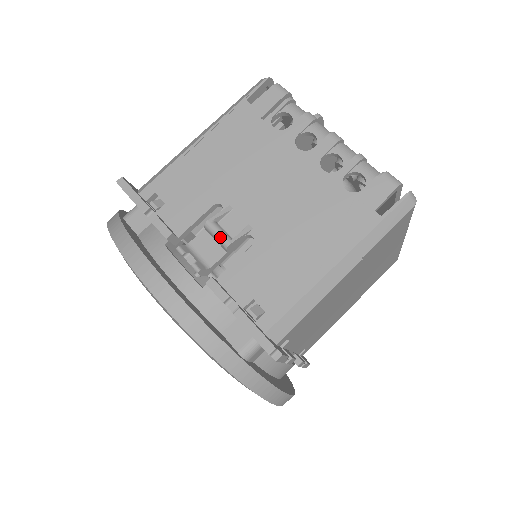
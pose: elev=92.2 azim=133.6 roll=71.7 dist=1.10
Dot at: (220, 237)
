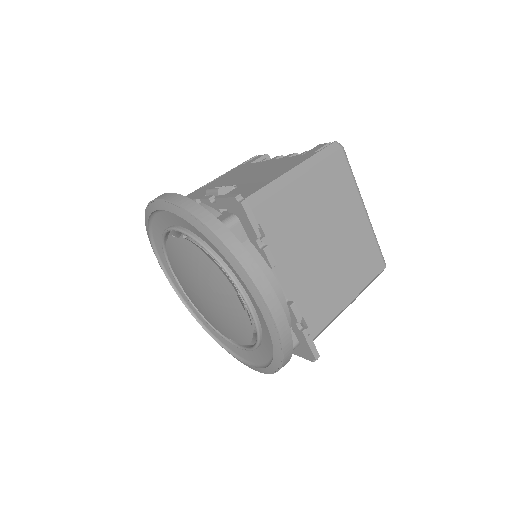
Dot at: (214, 189)
